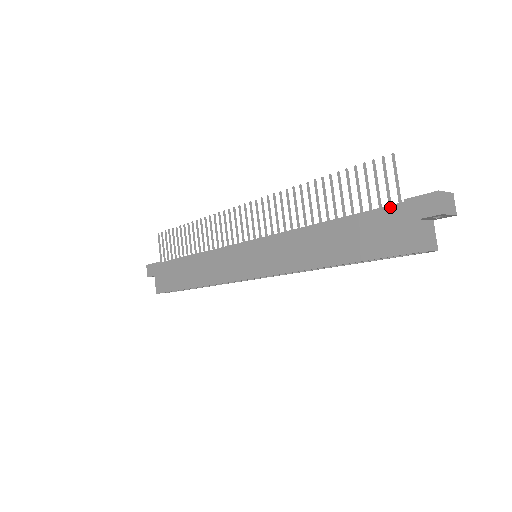
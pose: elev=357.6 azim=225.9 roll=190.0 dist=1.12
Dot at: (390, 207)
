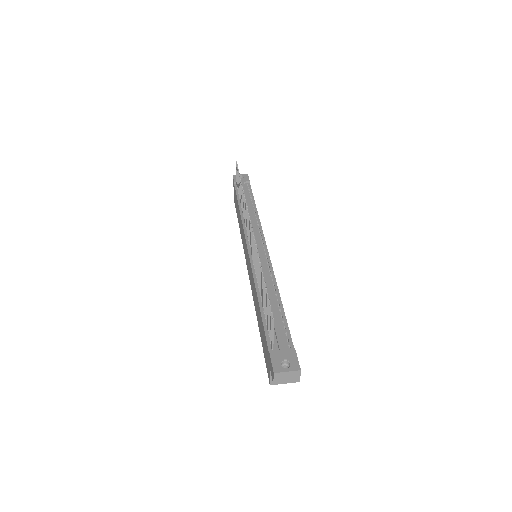
Dot at: (267, 344)
